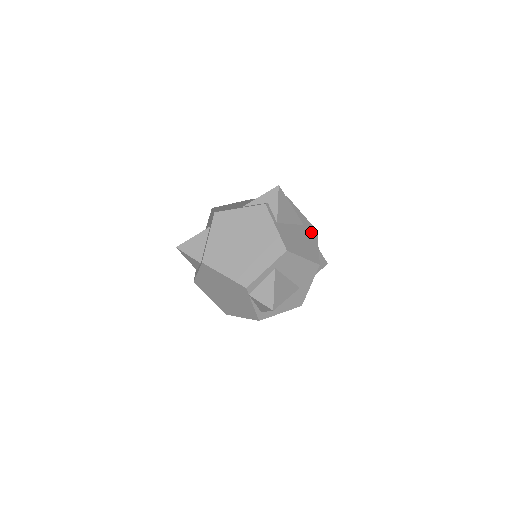
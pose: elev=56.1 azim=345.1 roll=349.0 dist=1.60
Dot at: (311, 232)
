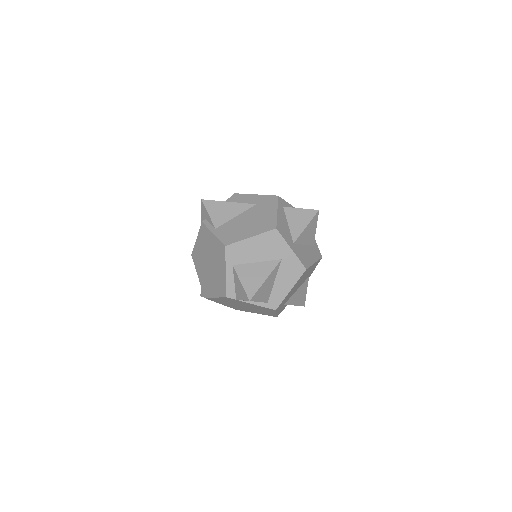
Dot at: (267, 204)
